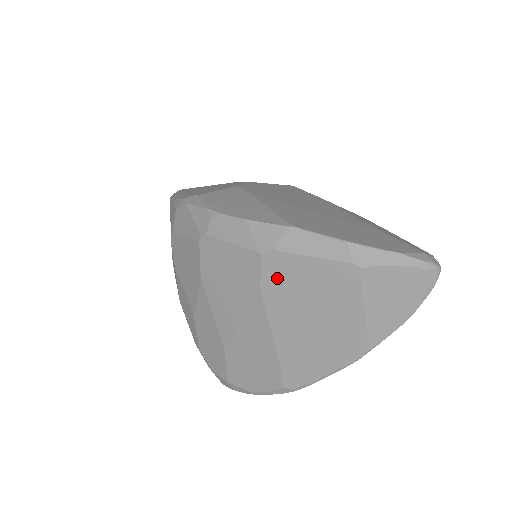
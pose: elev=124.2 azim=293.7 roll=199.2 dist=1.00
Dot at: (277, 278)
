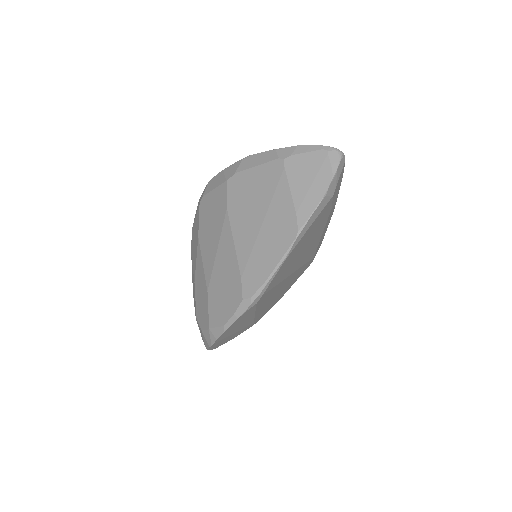
Dot at: (236, 194)
